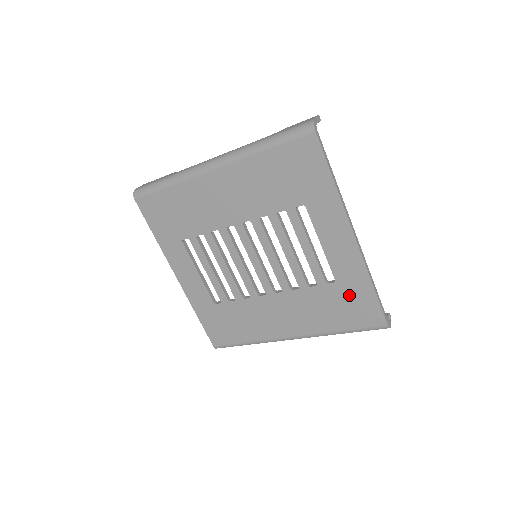
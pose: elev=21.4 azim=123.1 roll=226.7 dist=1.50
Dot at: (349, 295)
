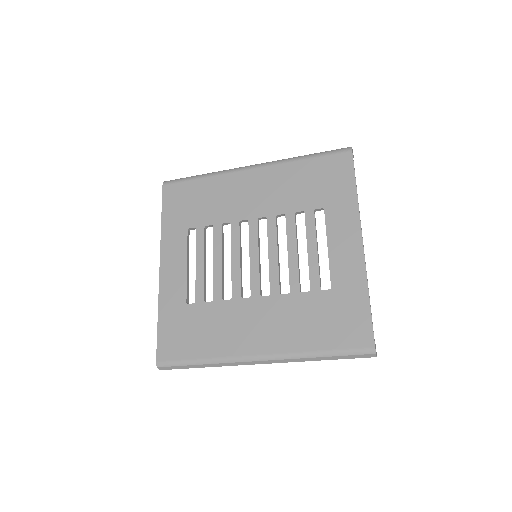
Dot at: (341, 306)
